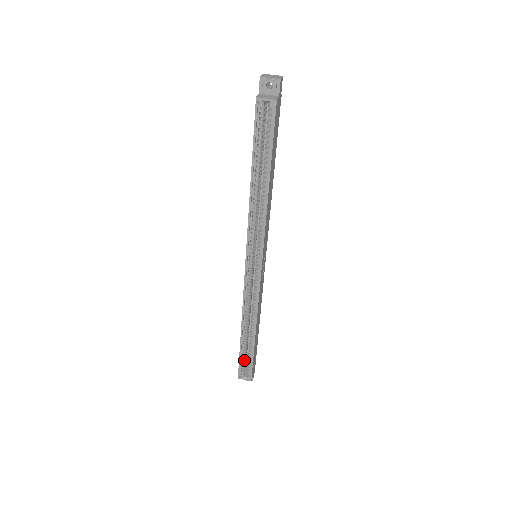
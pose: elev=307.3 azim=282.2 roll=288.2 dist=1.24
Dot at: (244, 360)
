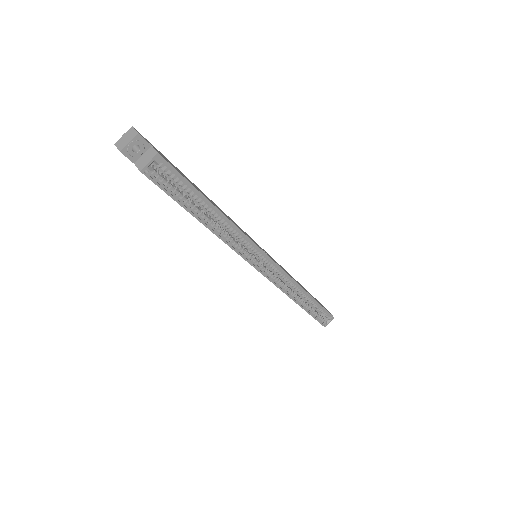
Dot at: (317, 314)
